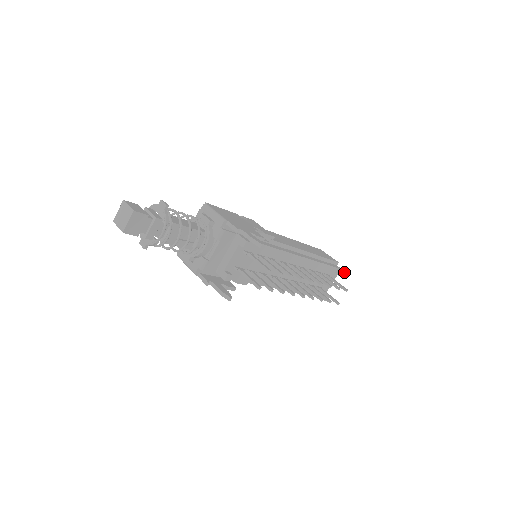
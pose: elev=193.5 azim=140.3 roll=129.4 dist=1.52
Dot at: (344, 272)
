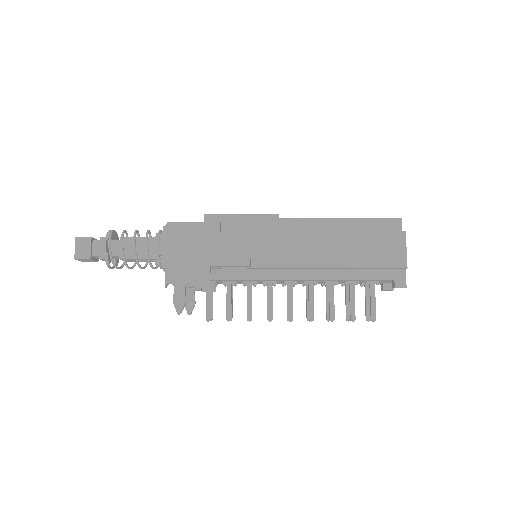
Dot at: (402, 287)
